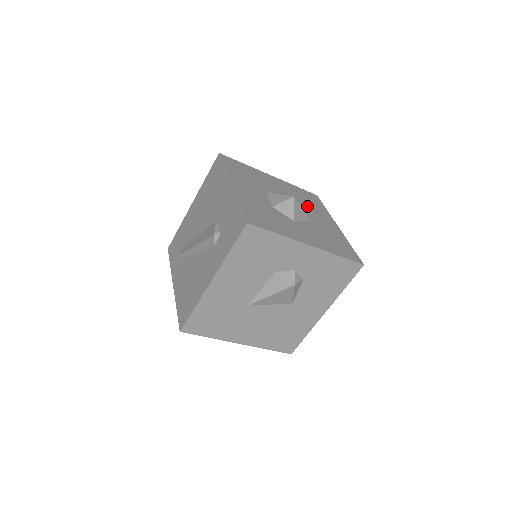
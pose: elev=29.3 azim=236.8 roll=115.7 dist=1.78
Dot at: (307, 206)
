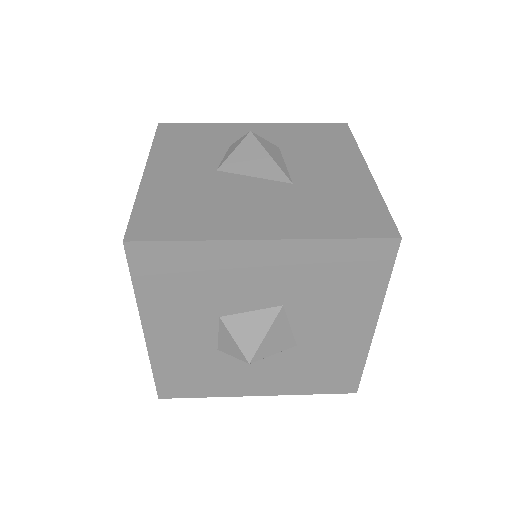
Dot at: (321, 305)
